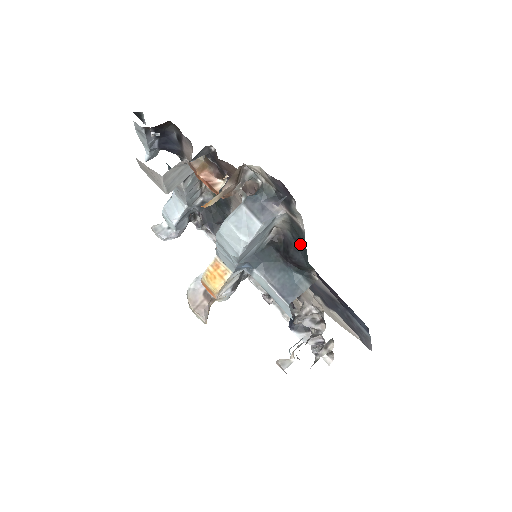
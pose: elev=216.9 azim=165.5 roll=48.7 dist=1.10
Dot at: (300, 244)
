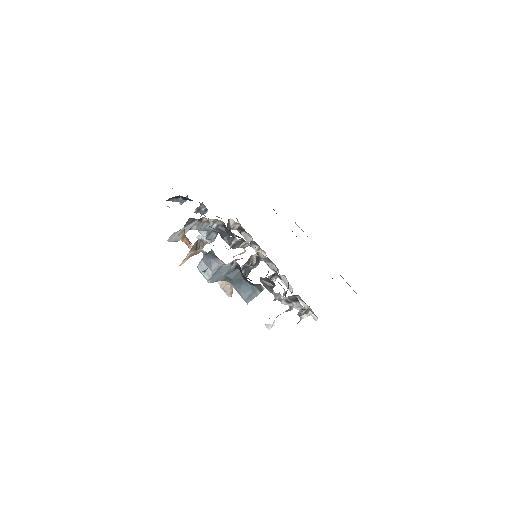
Dot at: occluded
